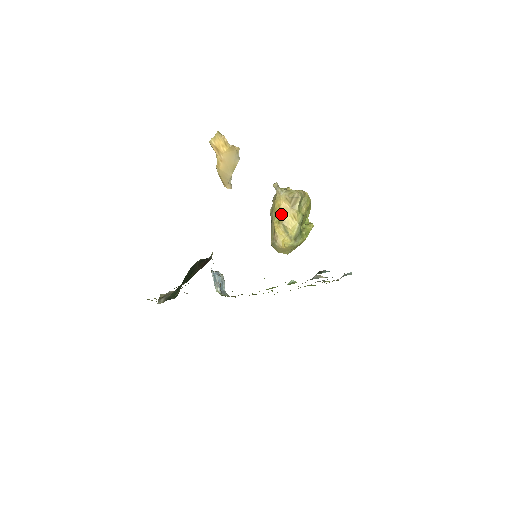
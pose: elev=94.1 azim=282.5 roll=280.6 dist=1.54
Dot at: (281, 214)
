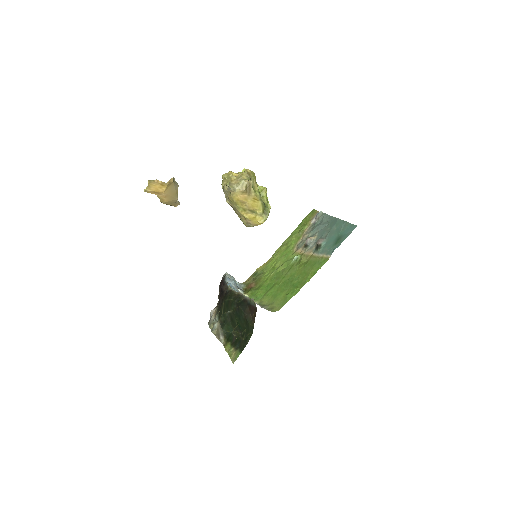
Dot at: (243, 204)
